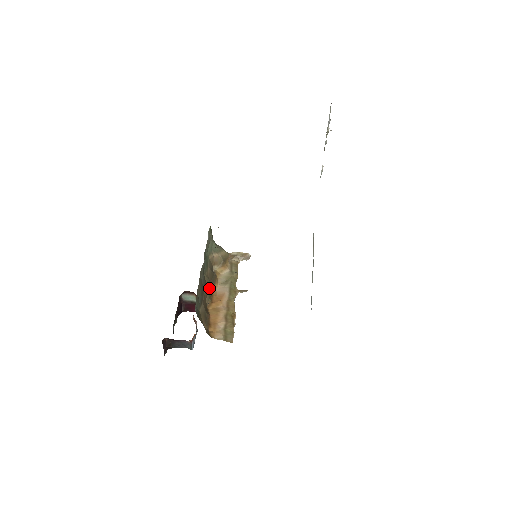
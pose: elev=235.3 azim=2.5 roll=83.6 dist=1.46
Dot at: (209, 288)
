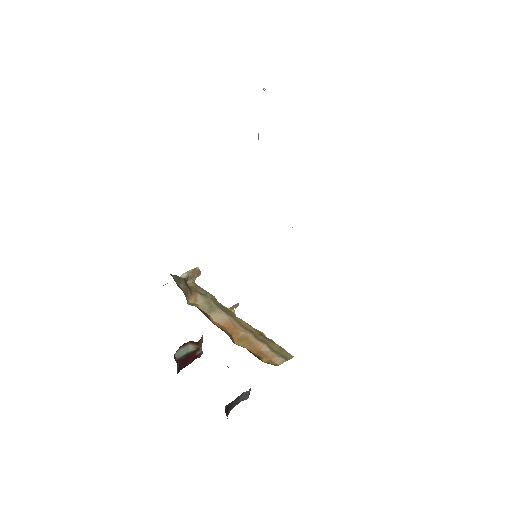
Dot at: occluded
